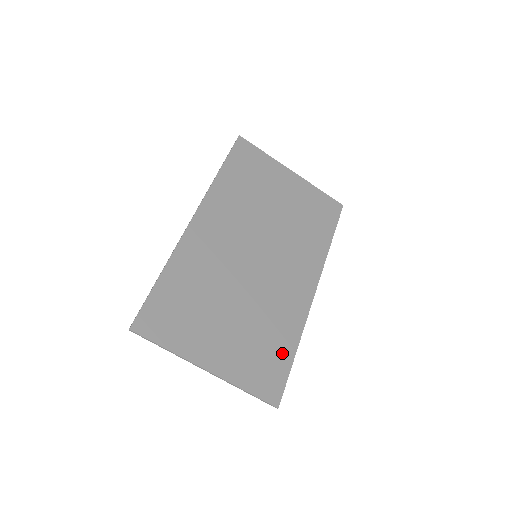
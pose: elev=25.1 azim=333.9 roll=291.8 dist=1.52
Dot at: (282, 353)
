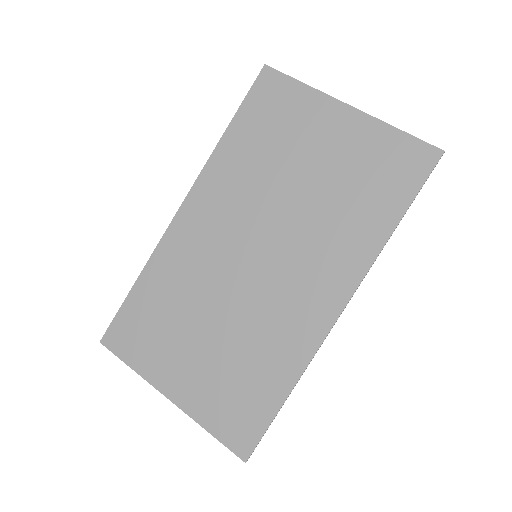
Dot at: (266, 395)
